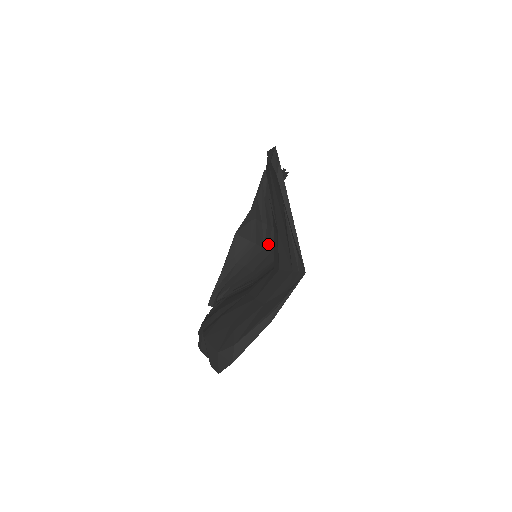
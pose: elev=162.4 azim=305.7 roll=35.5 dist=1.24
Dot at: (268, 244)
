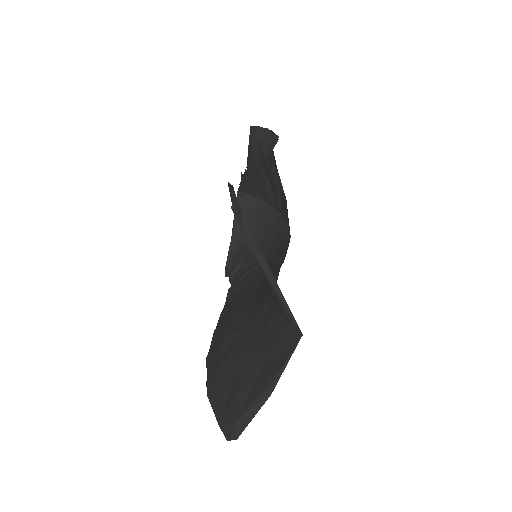
Dot at: (276, 204)
